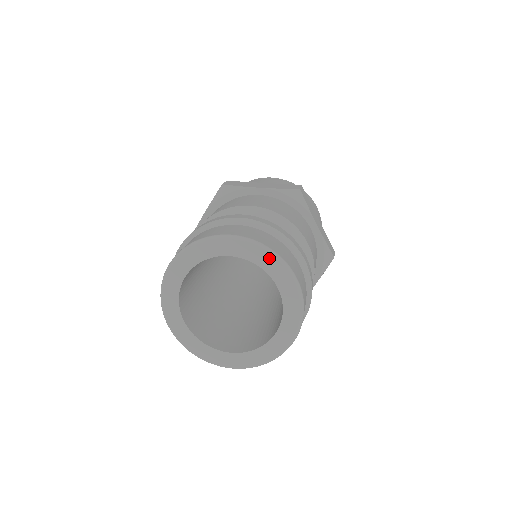
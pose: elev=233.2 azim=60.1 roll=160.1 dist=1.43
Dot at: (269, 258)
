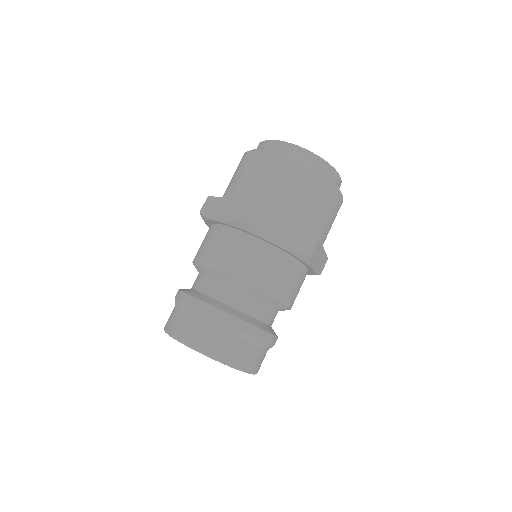
Dot at: (195, 350)
